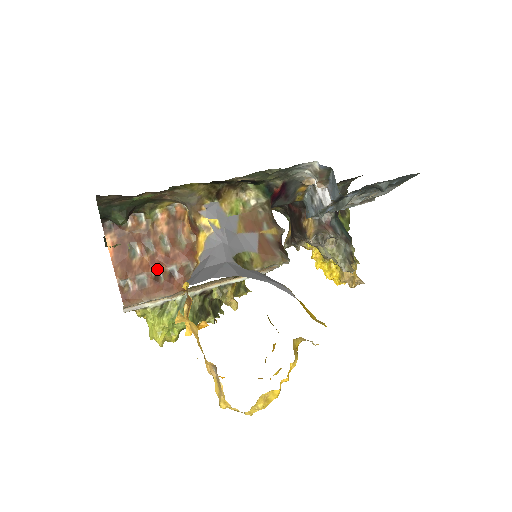
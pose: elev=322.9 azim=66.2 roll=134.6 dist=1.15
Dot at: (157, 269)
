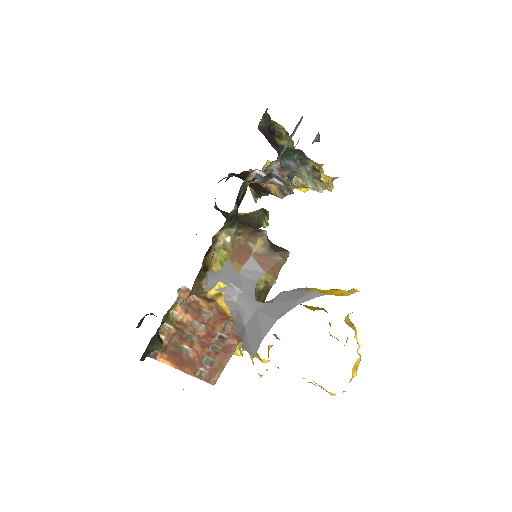
Dot at: (210, 345)
